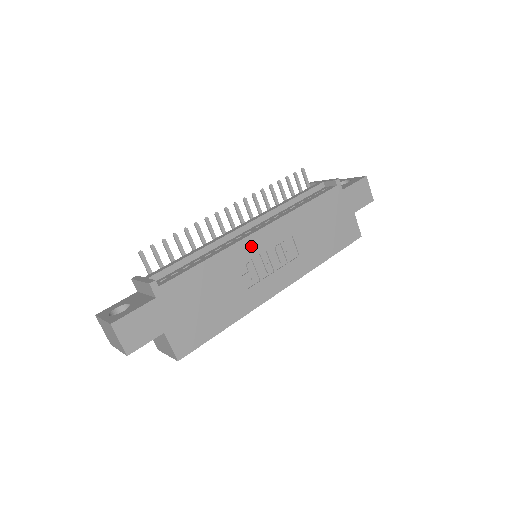
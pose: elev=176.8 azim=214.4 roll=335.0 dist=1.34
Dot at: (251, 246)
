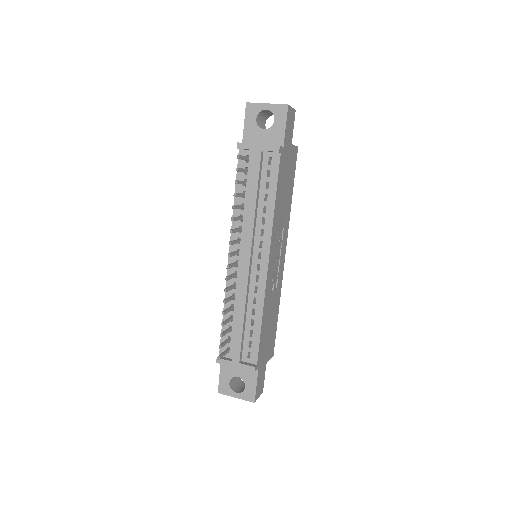
Dot at: (269, 276)
